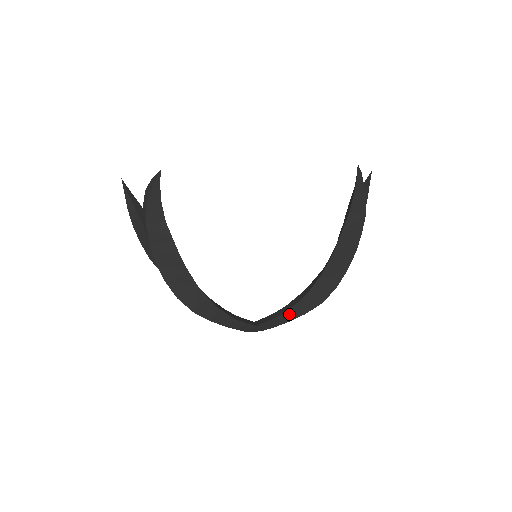
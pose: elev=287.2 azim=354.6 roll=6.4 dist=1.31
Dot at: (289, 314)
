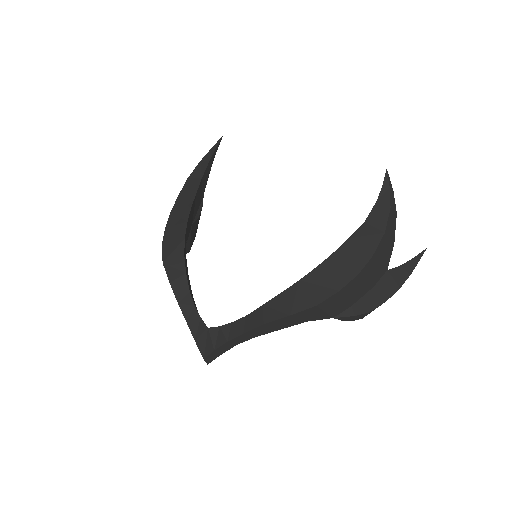
Dot at: (247, 321)
